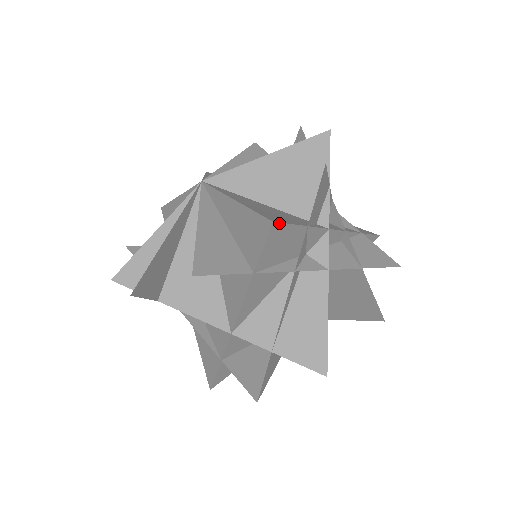
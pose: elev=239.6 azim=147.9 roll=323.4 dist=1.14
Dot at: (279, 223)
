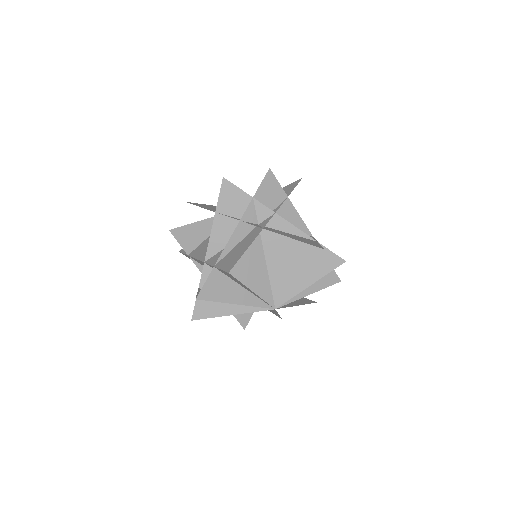
Dot at: (228, 181)
